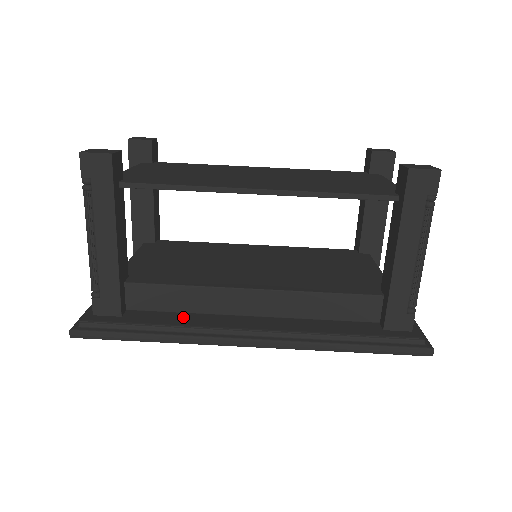
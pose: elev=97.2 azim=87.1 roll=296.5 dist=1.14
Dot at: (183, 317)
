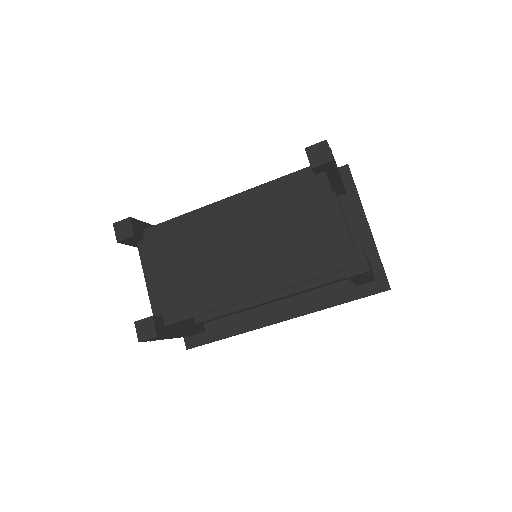
Dot at: (237, 319)
